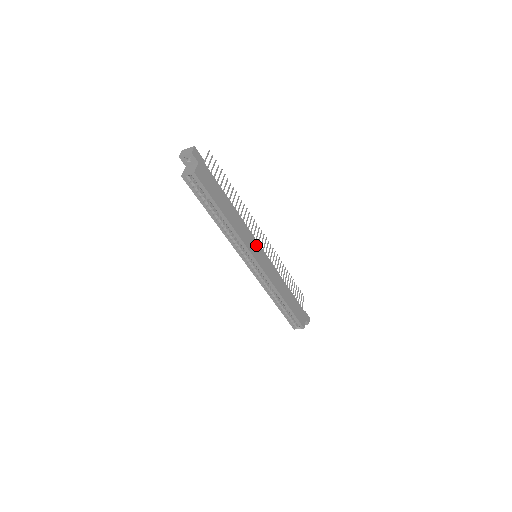
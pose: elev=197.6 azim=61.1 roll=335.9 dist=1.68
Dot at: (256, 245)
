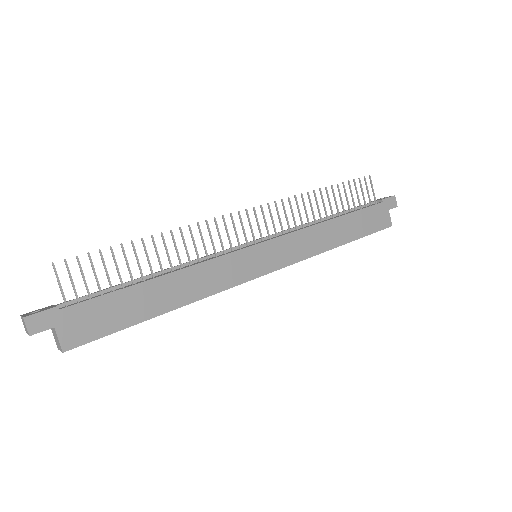
Dot at: (243, 257)
